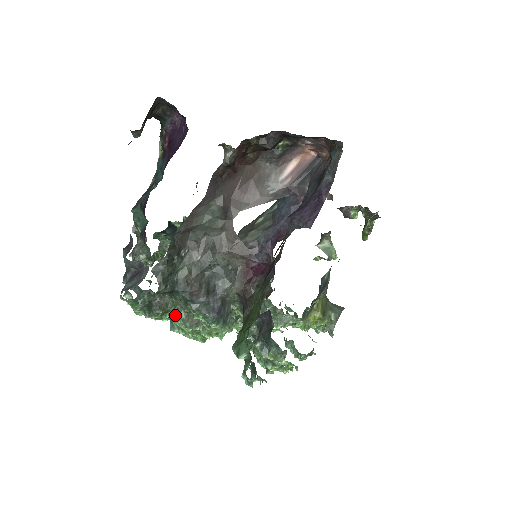
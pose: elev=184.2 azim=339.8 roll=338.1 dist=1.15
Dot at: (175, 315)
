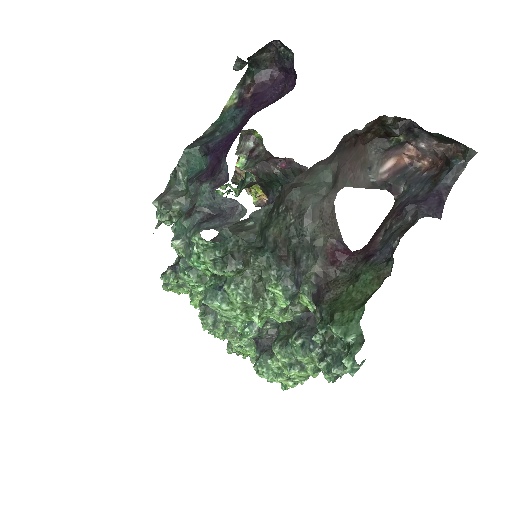
Dot at: (238, 281)
